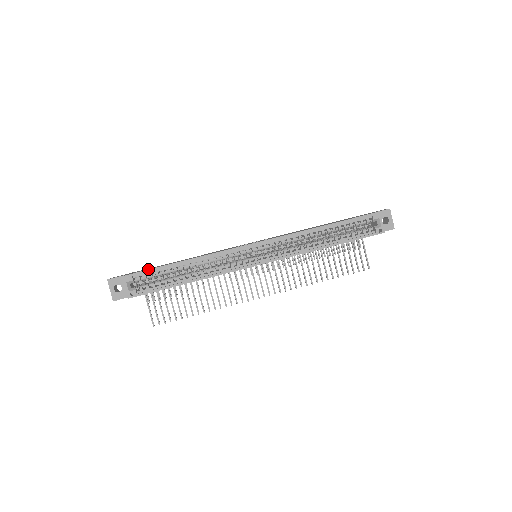
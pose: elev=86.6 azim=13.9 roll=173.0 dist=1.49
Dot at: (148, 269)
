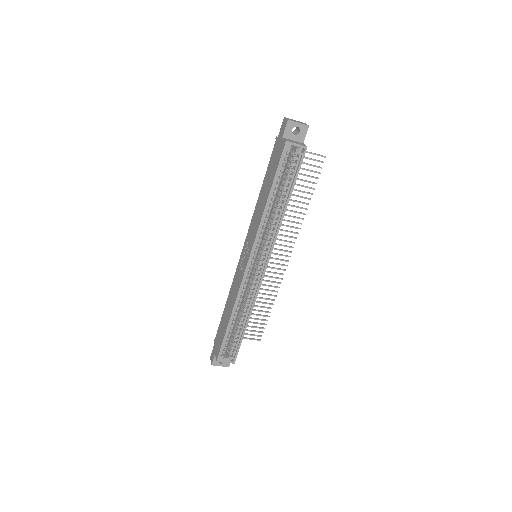
Dot at: (221, 344)
